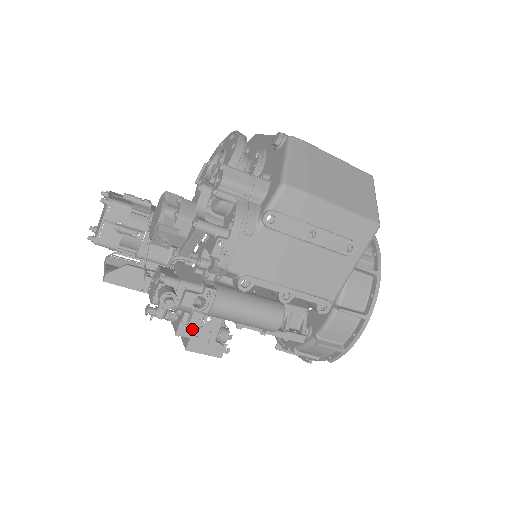
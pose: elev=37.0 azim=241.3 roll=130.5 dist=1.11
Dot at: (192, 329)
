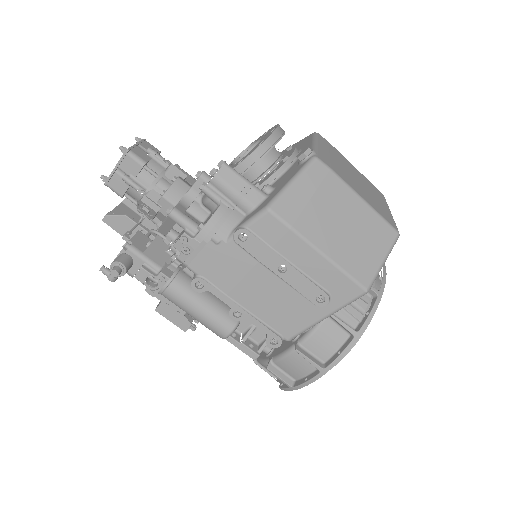
Dot at: occluded
